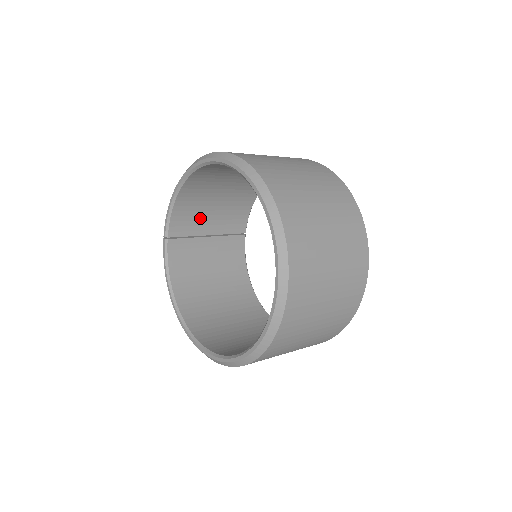
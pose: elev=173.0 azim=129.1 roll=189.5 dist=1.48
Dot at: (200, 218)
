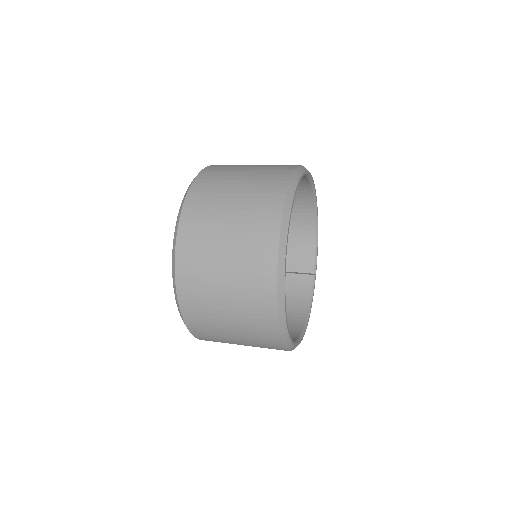
Dot at: occluded
